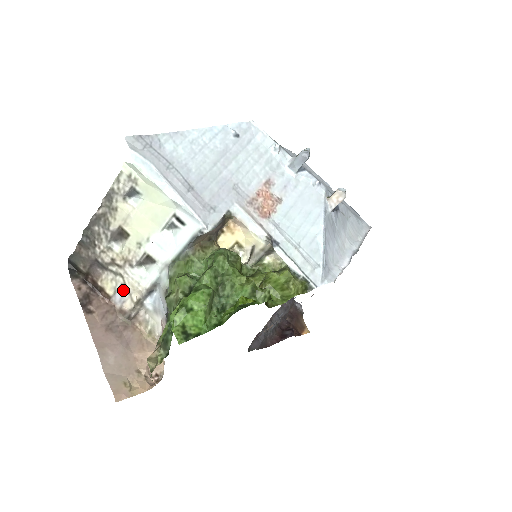
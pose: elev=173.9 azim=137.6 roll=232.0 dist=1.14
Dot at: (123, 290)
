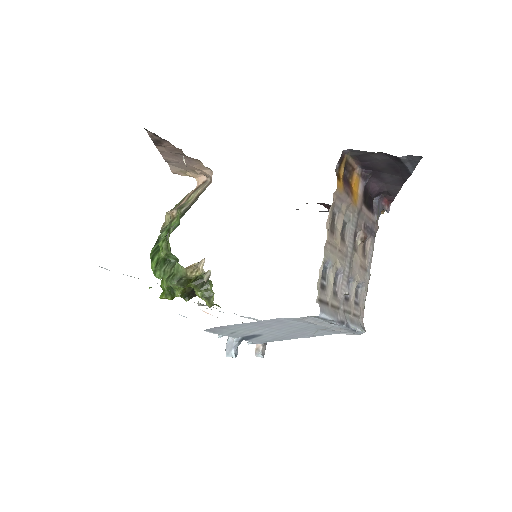
Dot at: occluded
